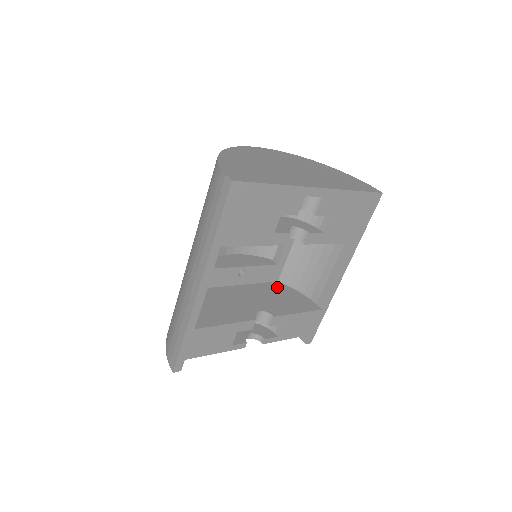
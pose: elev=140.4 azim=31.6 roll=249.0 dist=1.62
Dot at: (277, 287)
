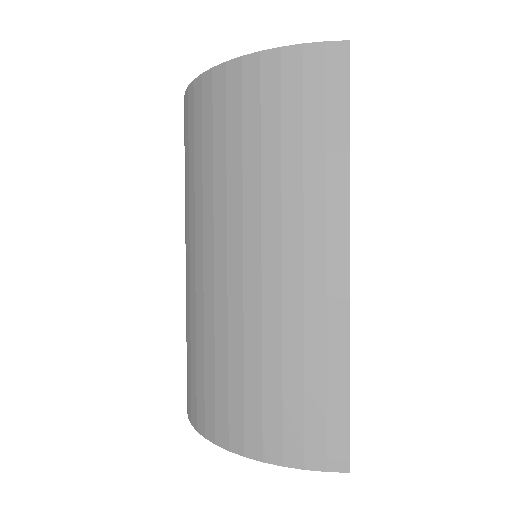
Dot at: occluded
